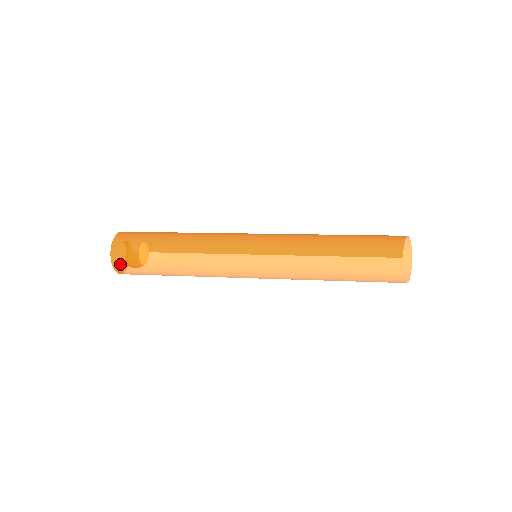
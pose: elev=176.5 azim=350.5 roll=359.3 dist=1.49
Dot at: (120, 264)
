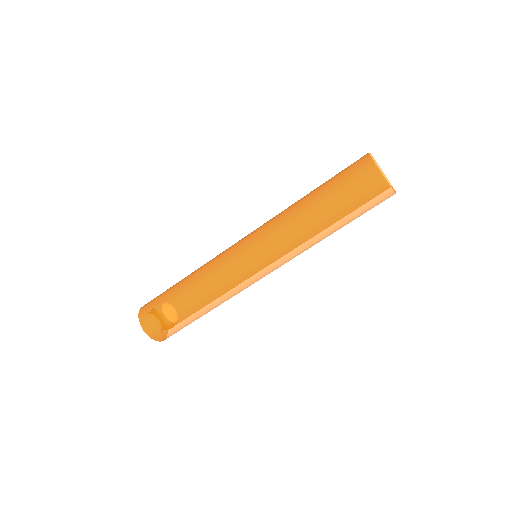
Dot at: (146, 320)
